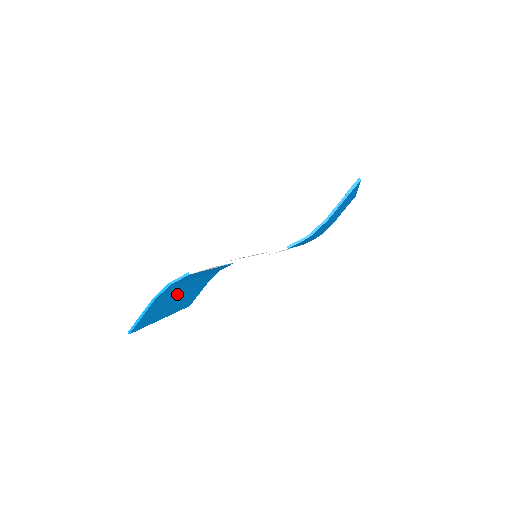
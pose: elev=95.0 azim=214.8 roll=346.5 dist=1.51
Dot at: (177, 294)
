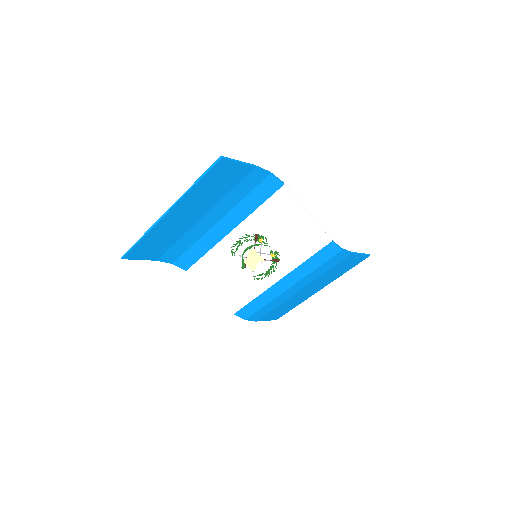
Dot at: (211, 205)
